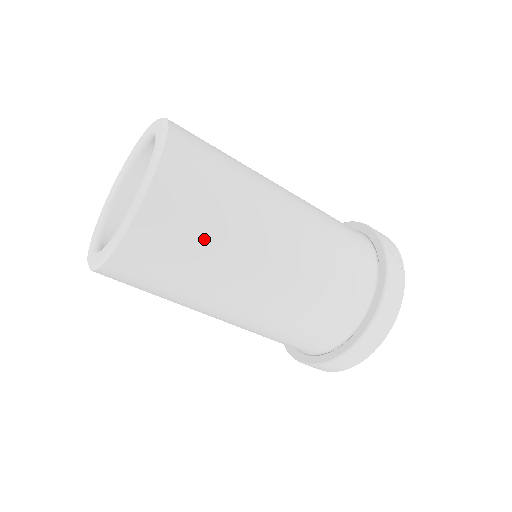
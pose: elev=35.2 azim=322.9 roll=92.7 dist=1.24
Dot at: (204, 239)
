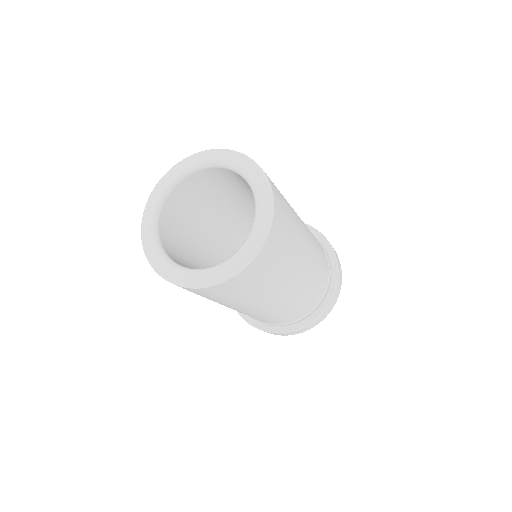
Dot at: (255, 290)
